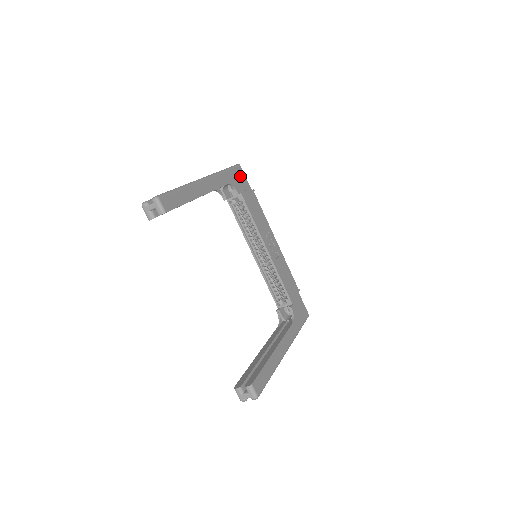
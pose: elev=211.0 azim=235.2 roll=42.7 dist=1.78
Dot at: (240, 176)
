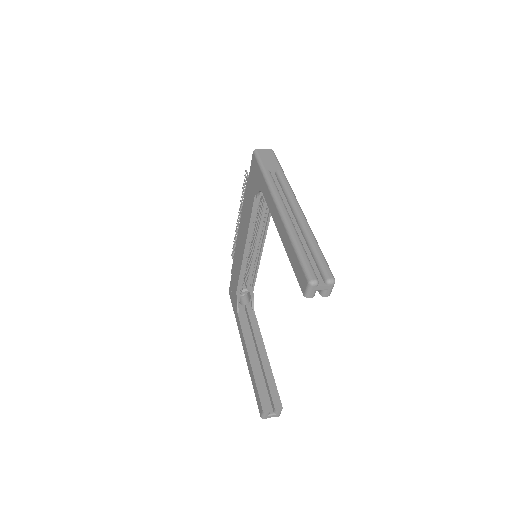
Dot at: occluded
